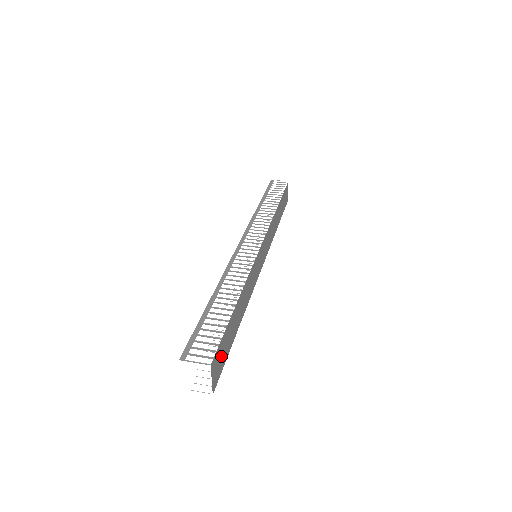
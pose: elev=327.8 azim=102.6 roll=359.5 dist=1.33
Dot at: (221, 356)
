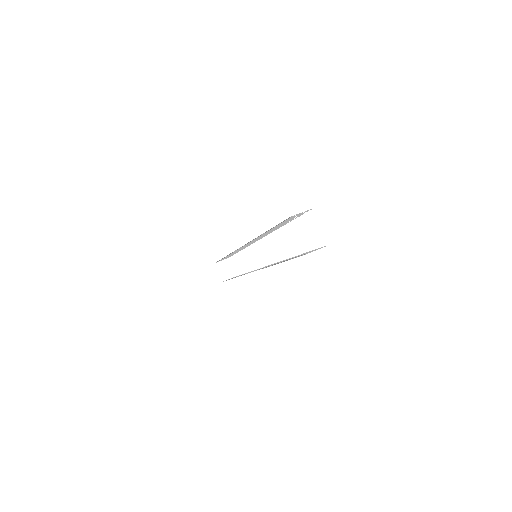
Dot at: occluded
